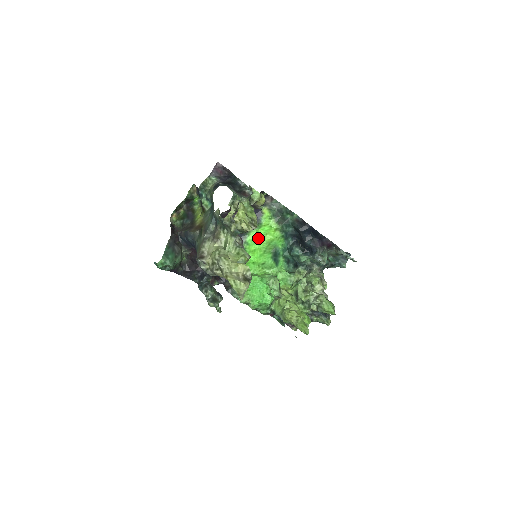
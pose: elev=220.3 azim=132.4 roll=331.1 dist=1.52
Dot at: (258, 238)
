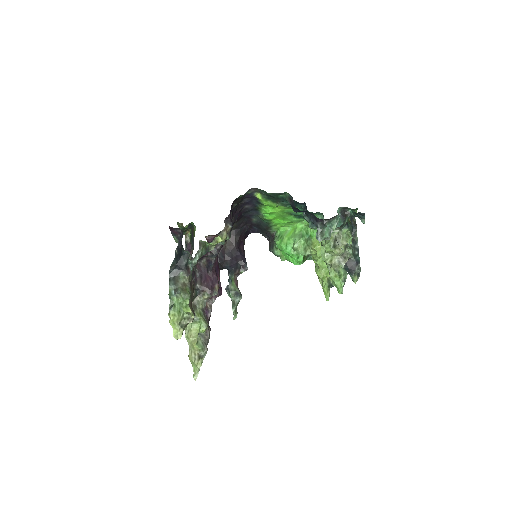
Dot at: (269, 212)
